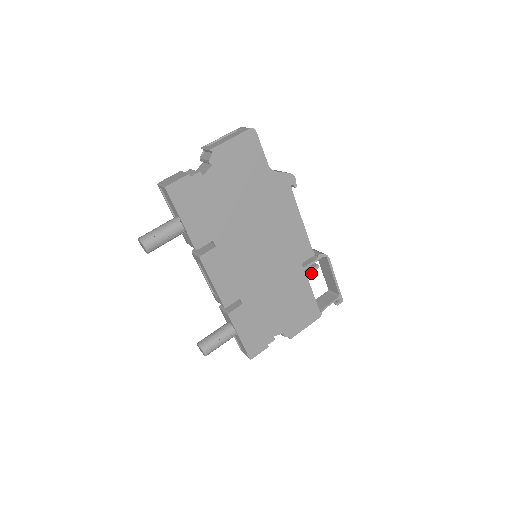
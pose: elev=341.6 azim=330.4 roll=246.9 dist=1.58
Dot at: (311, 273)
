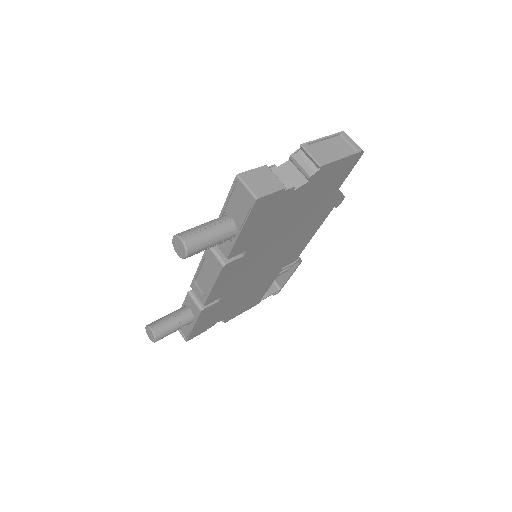
Dot at: (281, 274)
